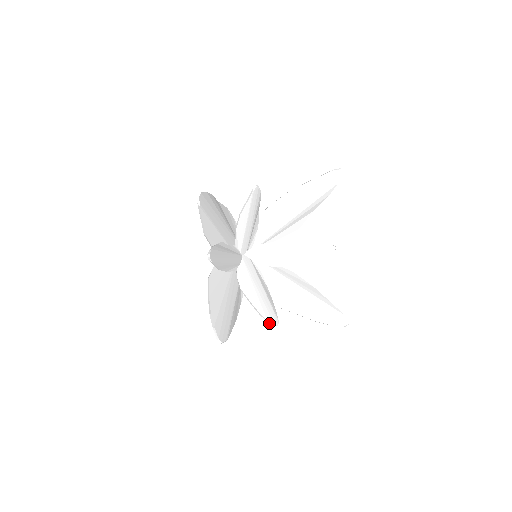
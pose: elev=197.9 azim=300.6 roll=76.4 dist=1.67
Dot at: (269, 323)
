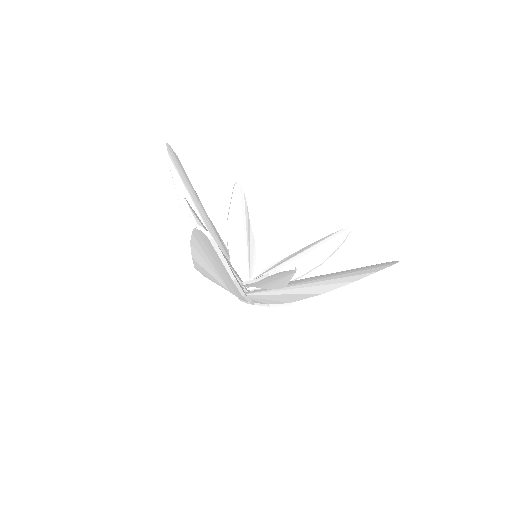
Dot at: (282, 271)
